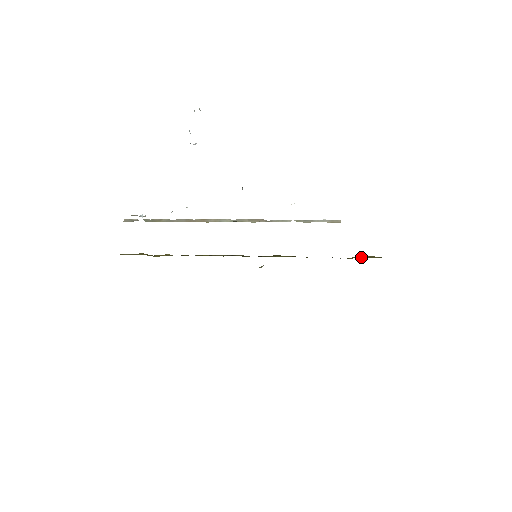
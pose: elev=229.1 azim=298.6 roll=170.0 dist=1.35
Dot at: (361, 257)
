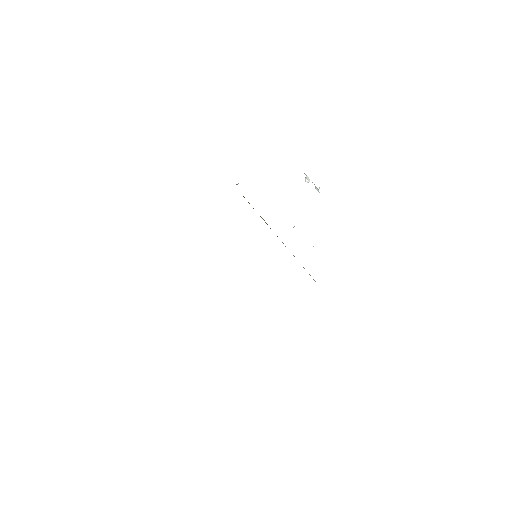
Dot at: occluded
